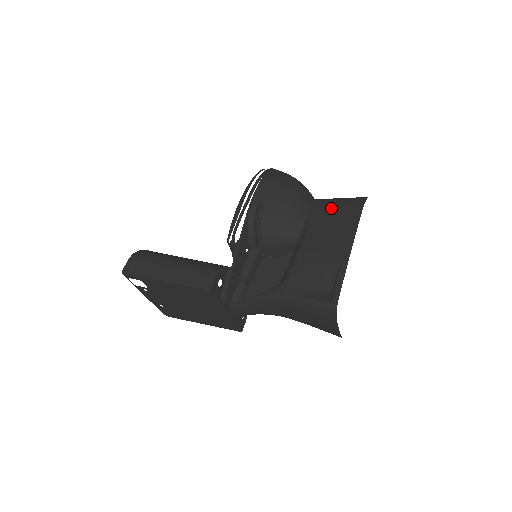
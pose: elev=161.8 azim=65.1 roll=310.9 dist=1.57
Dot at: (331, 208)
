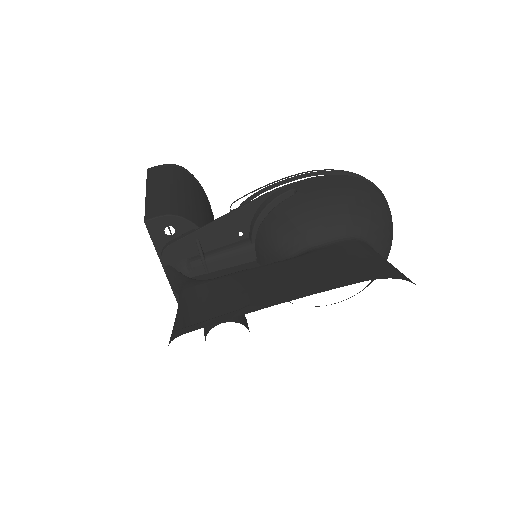
Dot at: (351, 255)
